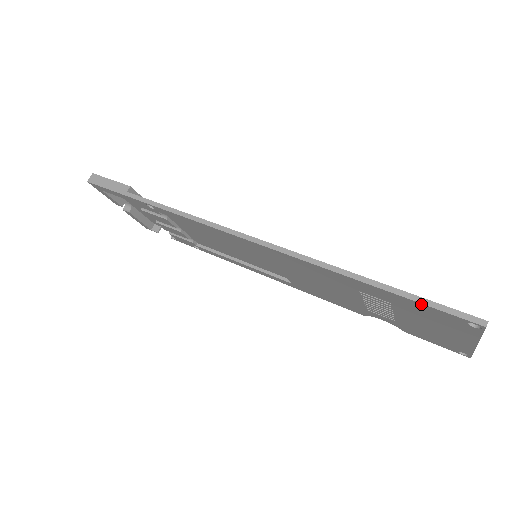
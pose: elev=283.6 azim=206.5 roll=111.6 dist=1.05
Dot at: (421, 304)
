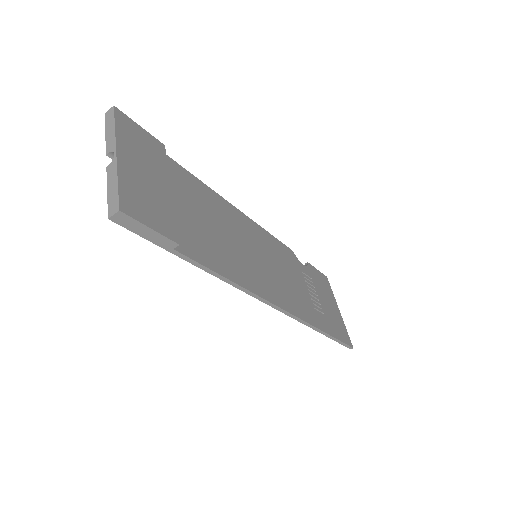
Dot at: (336, 341)
